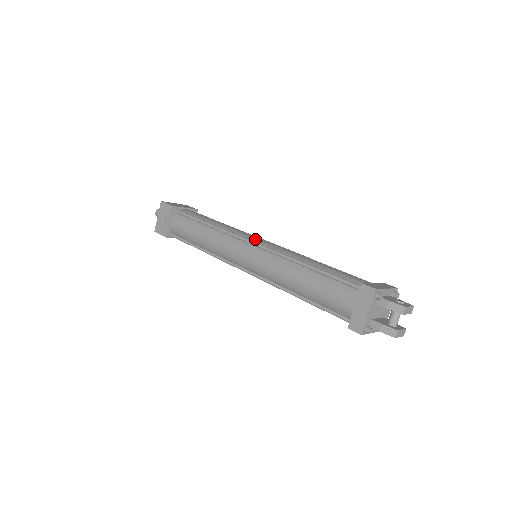
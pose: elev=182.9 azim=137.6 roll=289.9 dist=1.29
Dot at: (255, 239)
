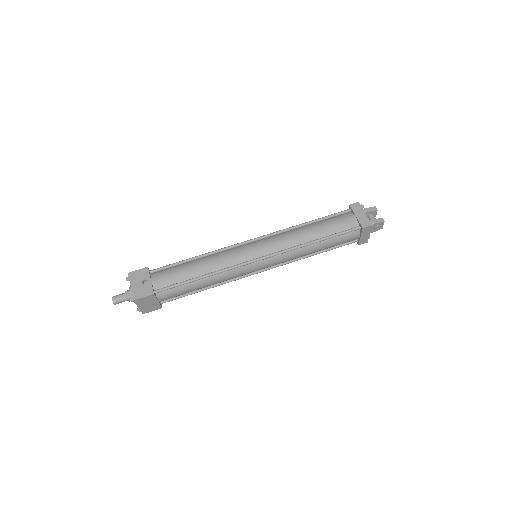
Dot at: occluded
